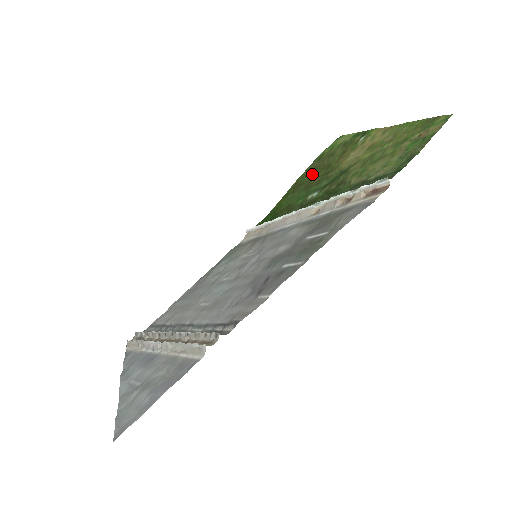
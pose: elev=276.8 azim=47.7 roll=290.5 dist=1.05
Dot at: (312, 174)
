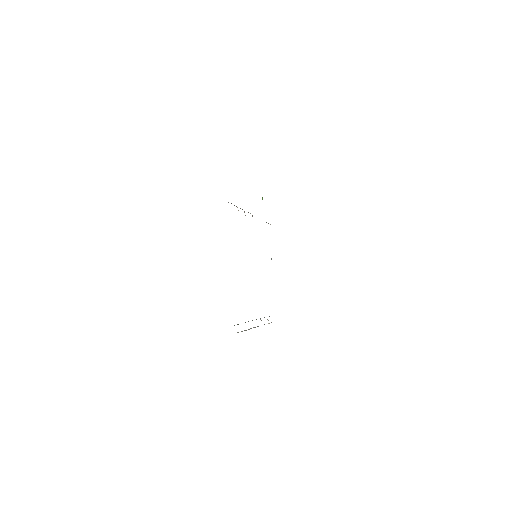
Dot at: occluded
